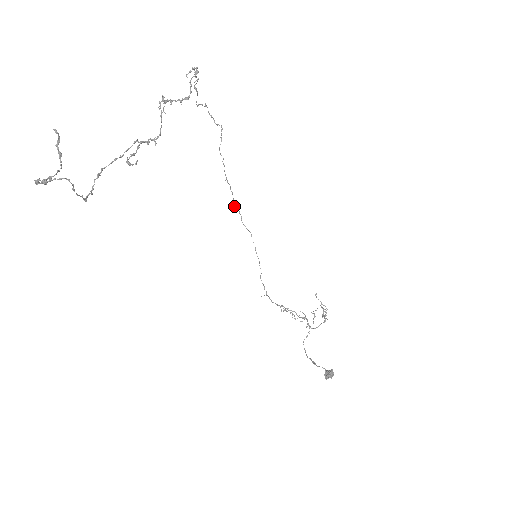
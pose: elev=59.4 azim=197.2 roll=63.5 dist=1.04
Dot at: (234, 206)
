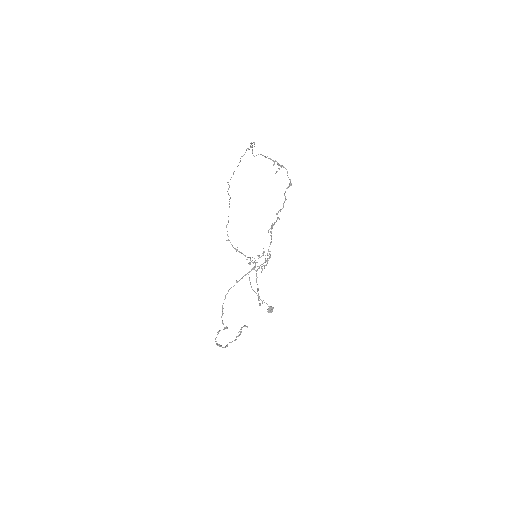
Dot at: occluded
